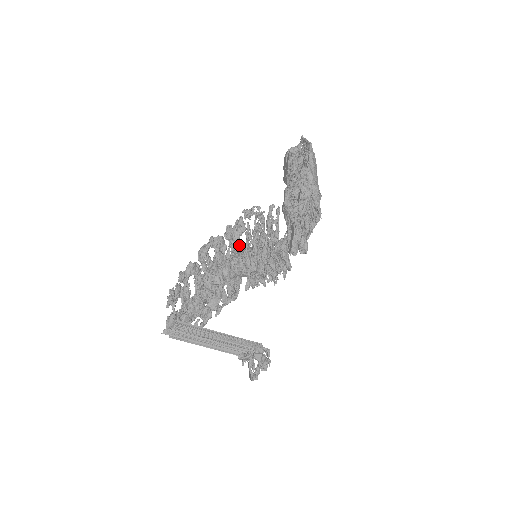
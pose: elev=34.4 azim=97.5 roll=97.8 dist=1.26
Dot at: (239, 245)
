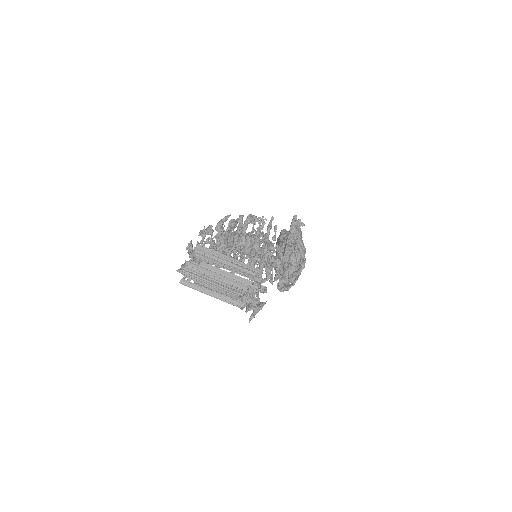
Dot at: (246, 233)
